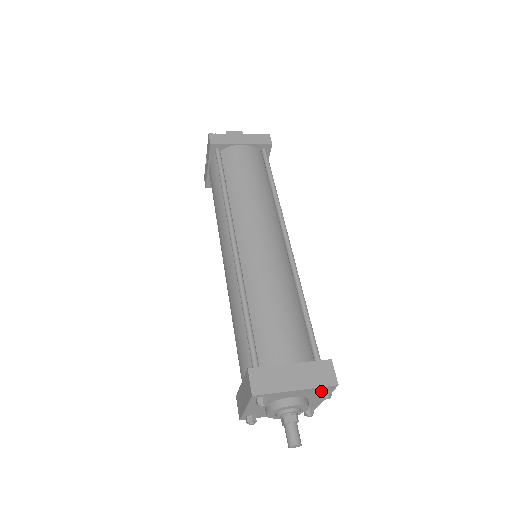
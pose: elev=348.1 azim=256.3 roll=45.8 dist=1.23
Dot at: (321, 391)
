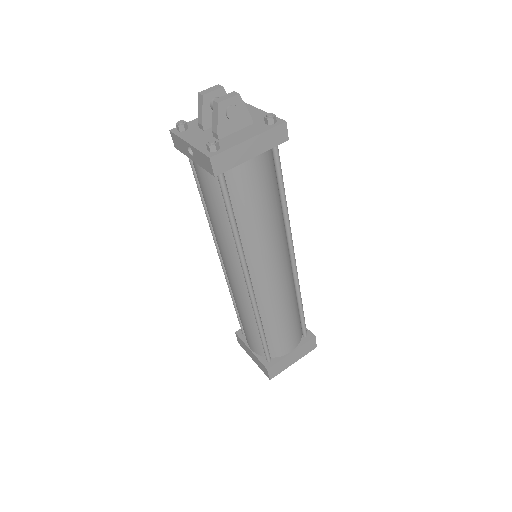
Dot at: occluded
